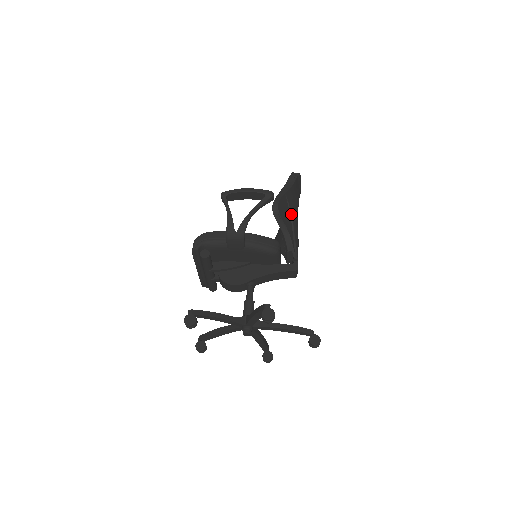
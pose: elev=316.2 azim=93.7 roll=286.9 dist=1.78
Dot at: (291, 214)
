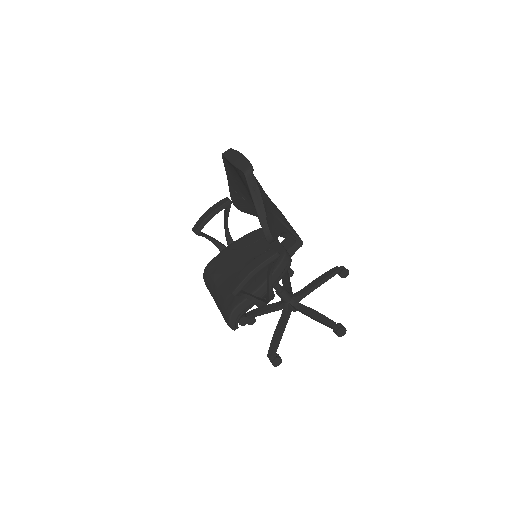
Dot at: (272, 214)
